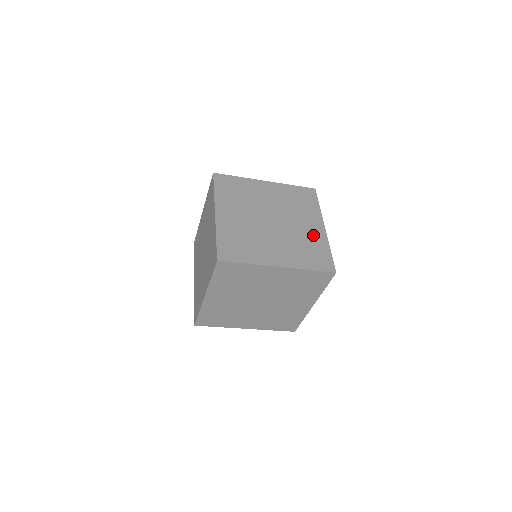
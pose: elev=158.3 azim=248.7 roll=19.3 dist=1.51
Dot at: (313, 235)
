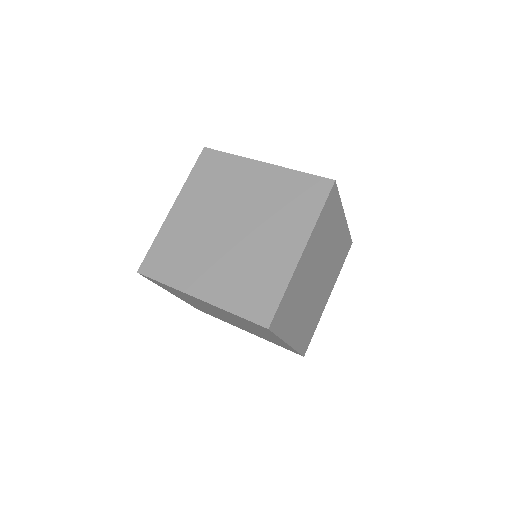
Dot at: occluded
